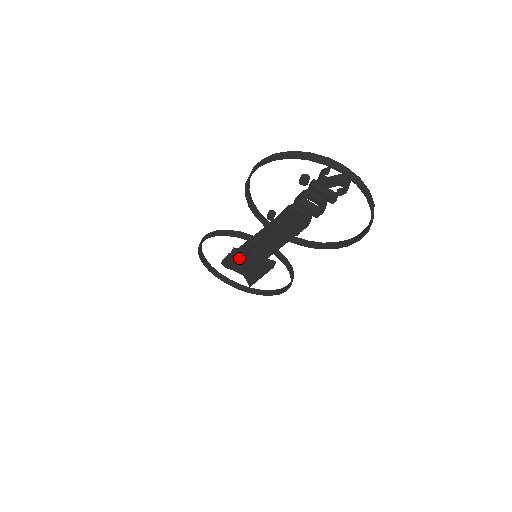
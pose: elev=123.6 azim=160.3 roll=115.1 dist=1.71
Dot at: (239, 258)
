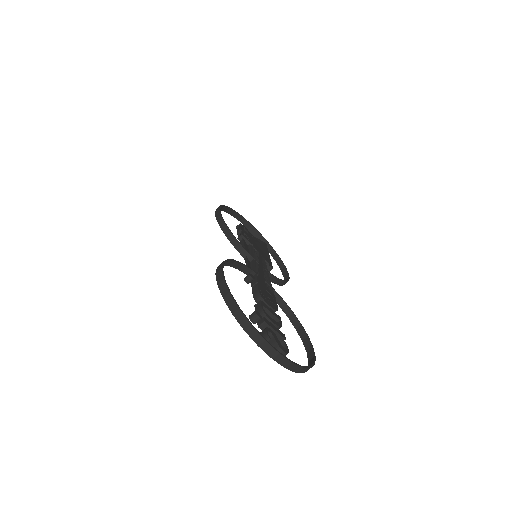
Dot at: occluded
